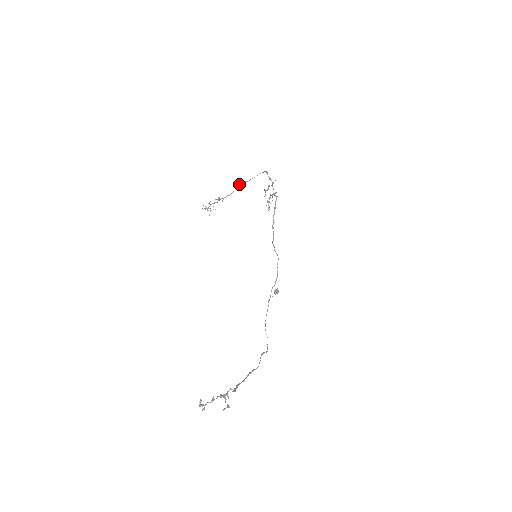
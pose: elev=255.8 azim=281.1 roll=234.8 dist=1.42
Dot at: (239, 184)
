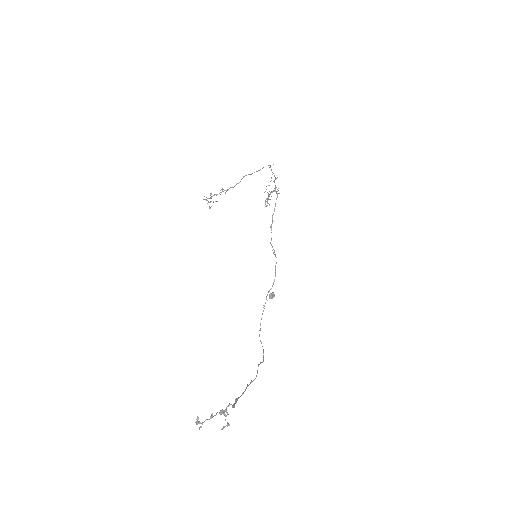
Dot at: (243, 176)
